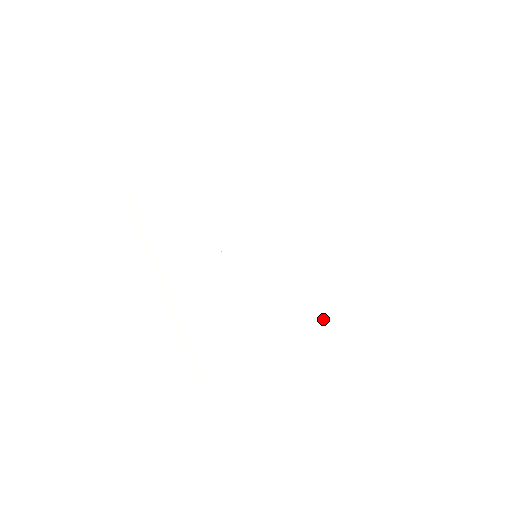
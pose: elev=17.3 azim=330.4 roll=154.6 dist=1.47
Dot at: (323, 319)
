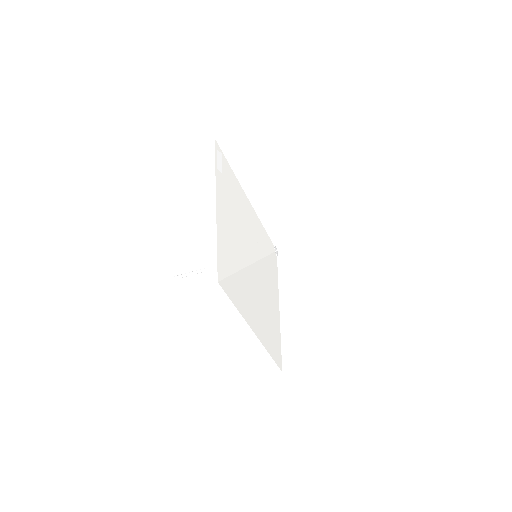
Dot at: (273, 347)
